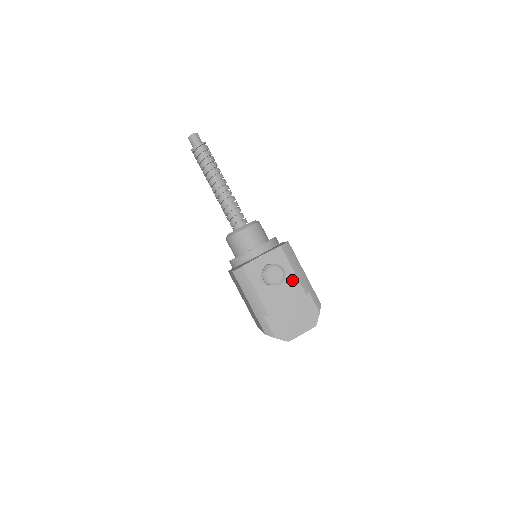
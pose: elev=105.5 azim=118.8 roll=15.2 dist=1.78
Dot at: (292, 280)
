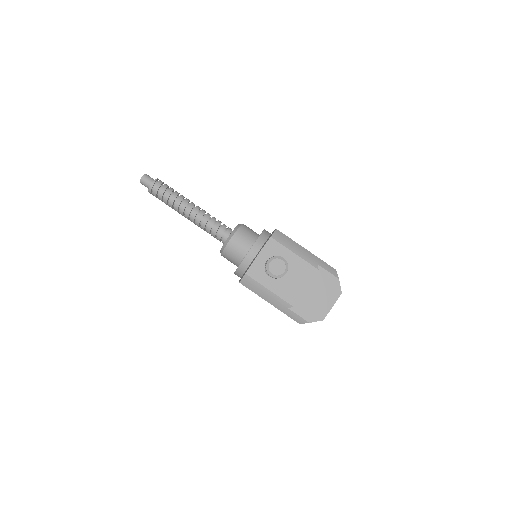
Dot at: (297, 262)
